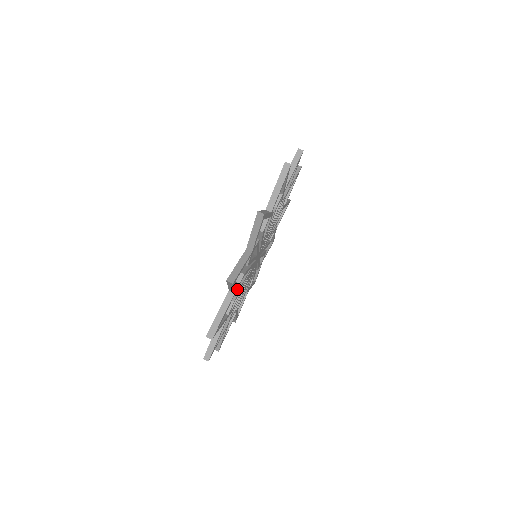
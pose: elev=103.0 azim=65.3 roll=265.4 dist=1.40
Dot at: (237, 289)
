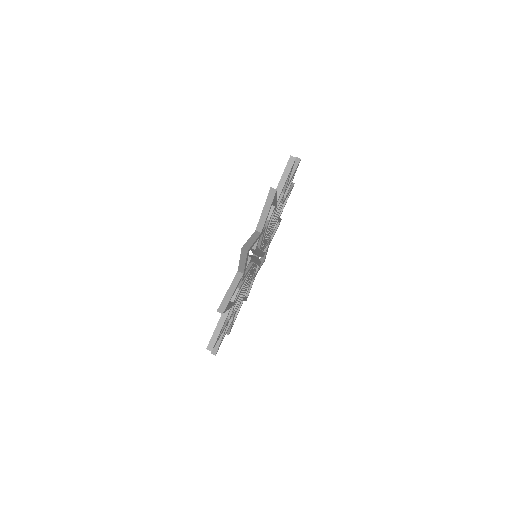
Dot at: (231, 316)
